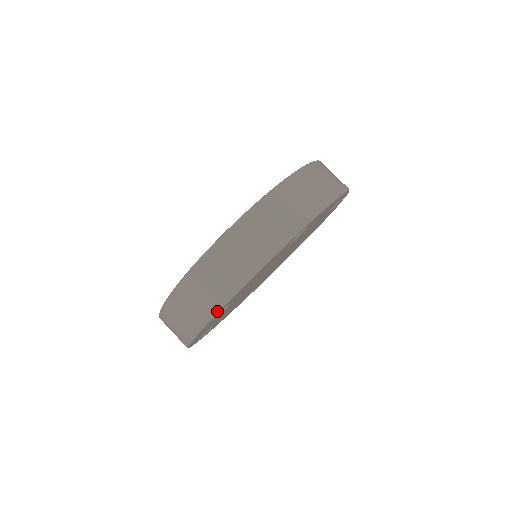
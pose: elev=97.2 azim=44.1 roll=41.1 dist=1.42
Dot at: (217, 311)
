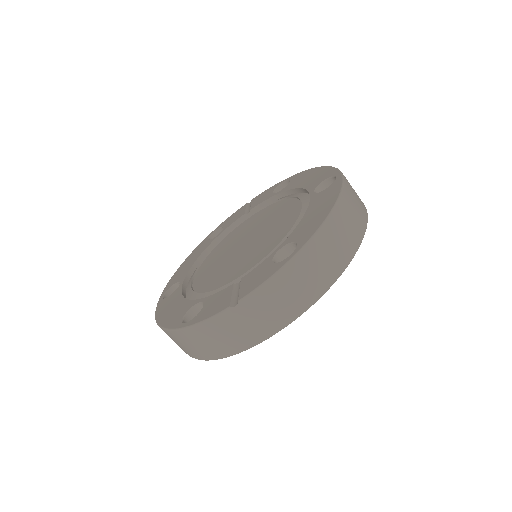
Dot at: occluded
